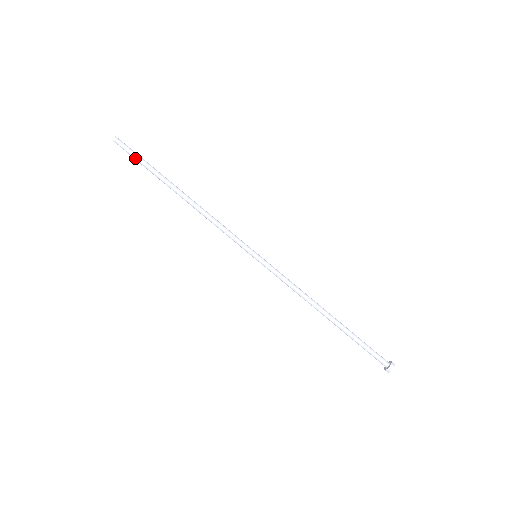
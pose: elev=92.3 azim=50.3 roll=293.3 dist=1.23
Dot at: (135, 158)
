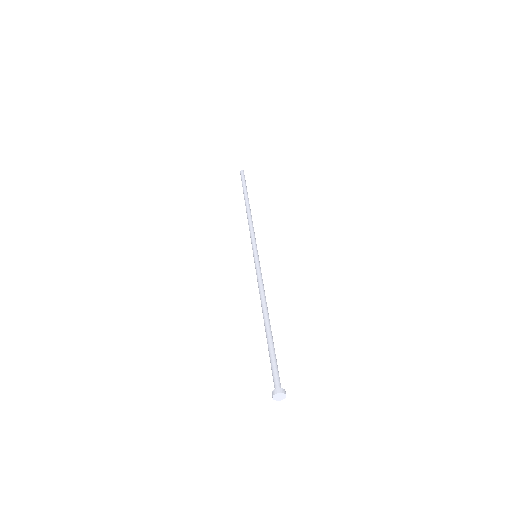
Dot at: (243, 181)
